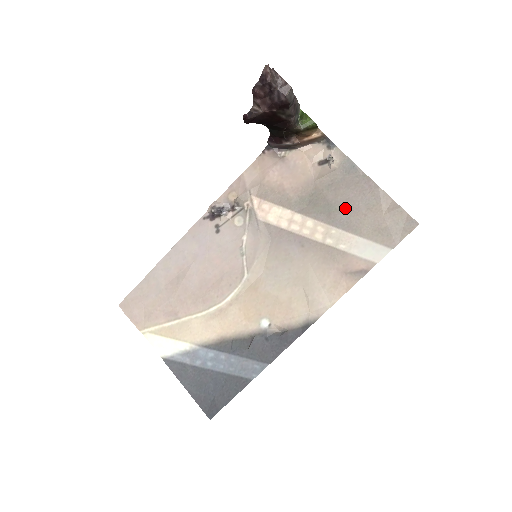
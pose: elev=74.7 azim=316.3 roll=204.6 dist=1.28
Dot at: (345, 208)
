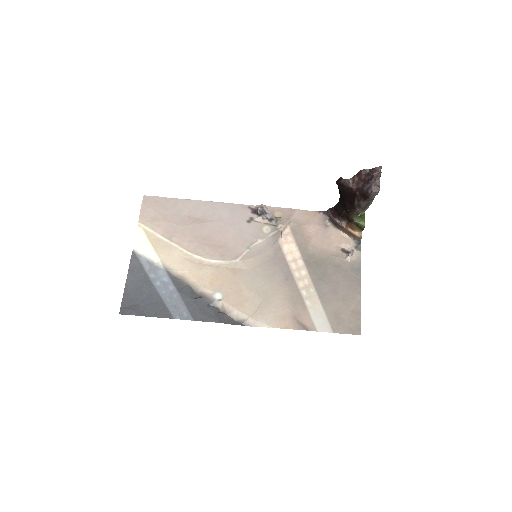
Dot at: (331, 285)
